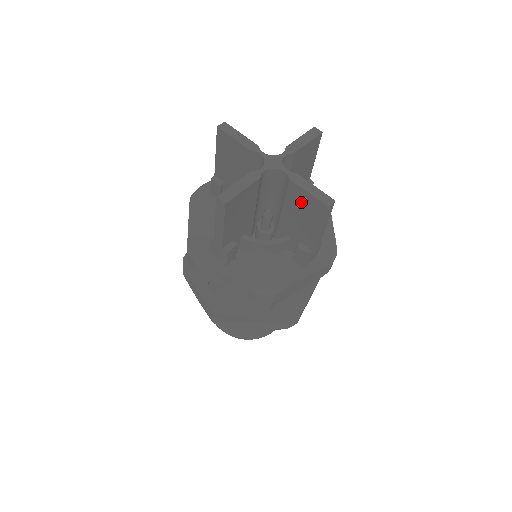
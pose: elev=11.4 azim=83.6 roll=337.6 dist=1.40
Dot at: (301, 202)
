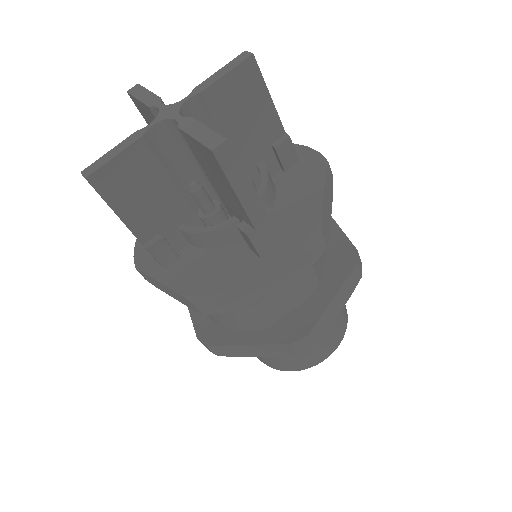
Dot at: (202, 157)
